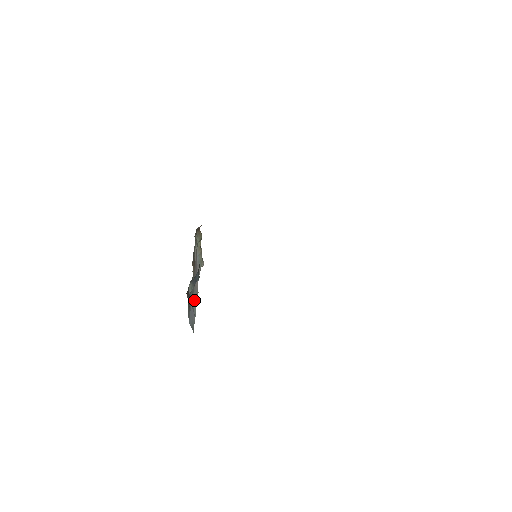
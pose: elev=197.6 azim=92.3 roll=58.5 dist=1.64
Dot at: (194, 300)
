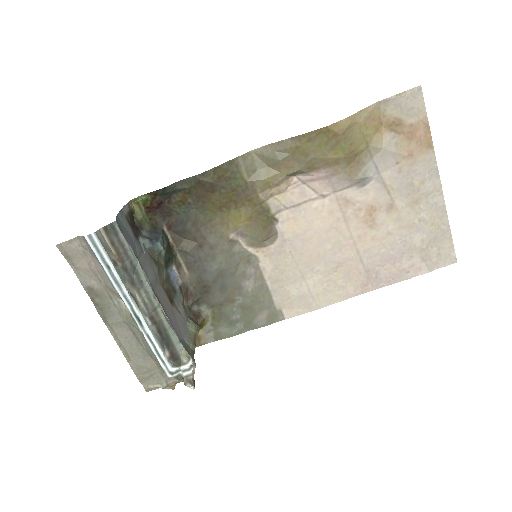
Dot at: occluded
